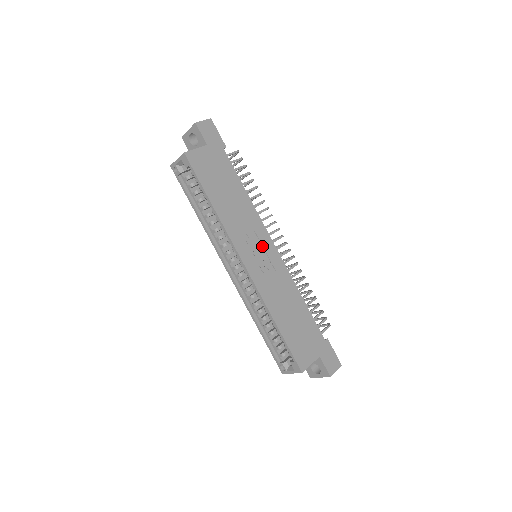
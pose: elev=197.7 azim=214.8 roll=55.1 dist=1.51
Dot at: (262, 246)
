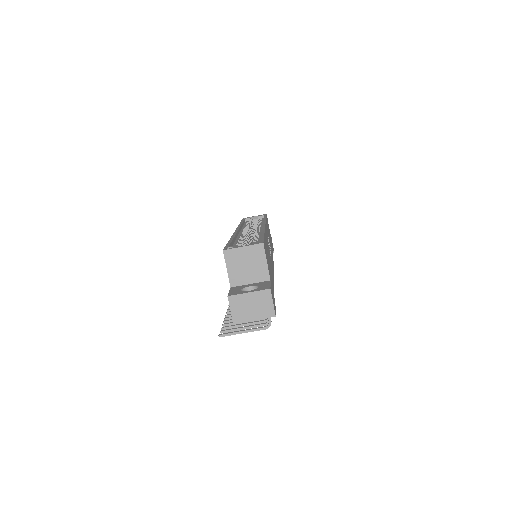
Dot at: occluded
